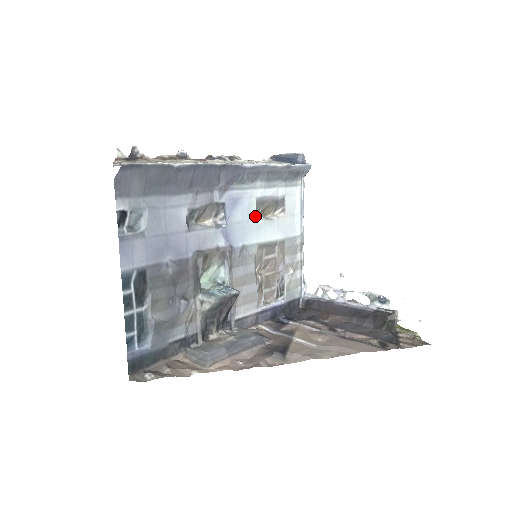
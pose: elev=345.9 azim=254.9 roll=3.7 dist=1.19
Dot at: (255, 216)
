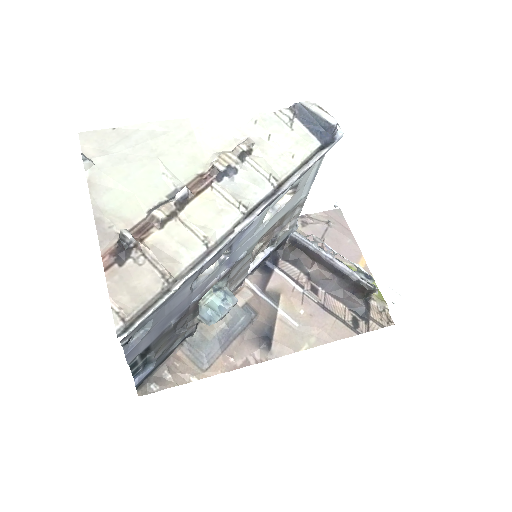
Dot at: occluded
